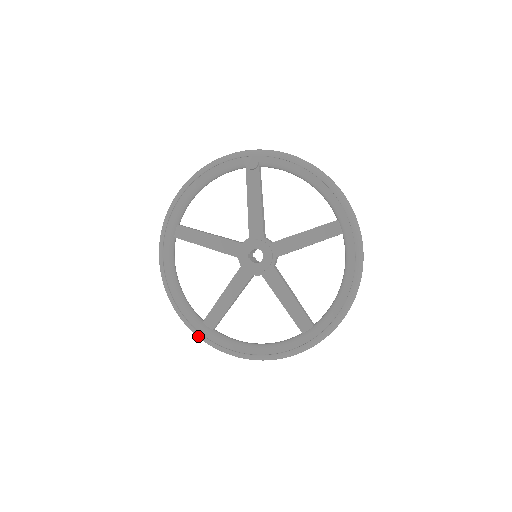
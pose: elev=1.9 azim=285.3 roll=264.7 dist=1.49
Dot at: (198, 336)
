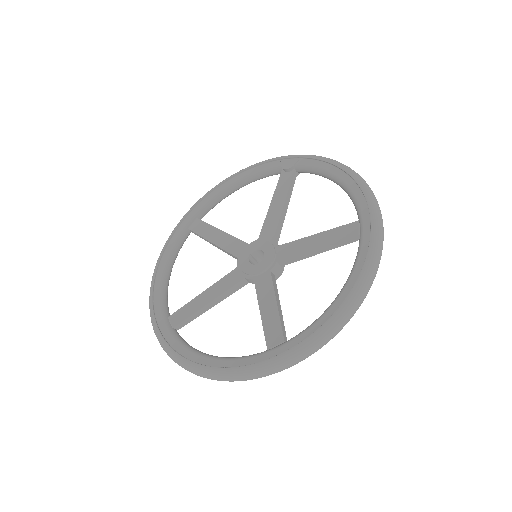
Dot at: (155, 330)
